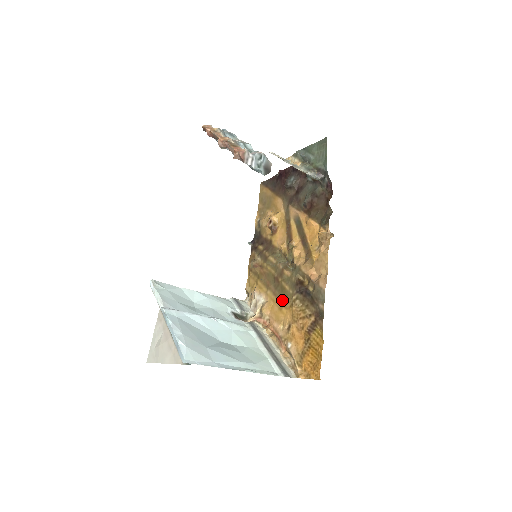
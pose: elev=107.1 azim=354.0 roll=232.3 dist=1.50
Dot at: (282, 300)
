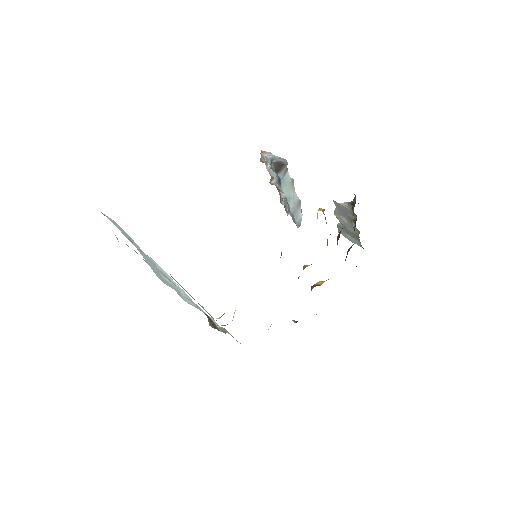
Dot at: occluded
